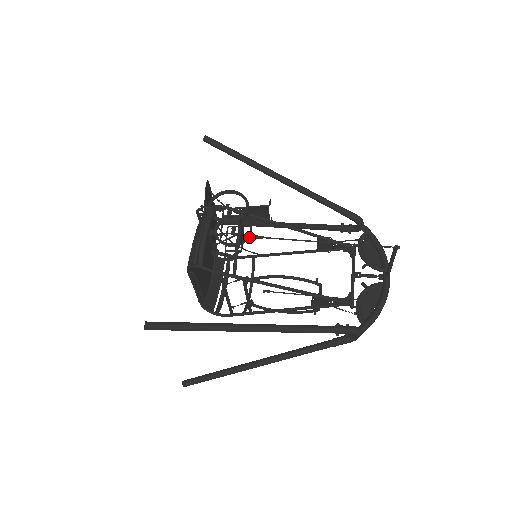
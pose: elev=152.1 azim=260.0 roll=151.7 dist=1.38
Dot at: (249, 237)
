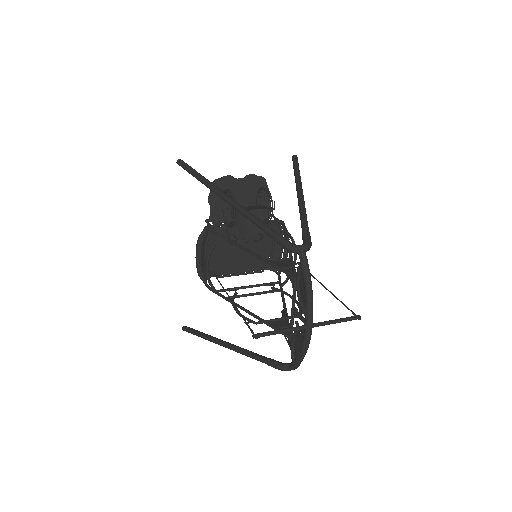
Dot at: occluded
